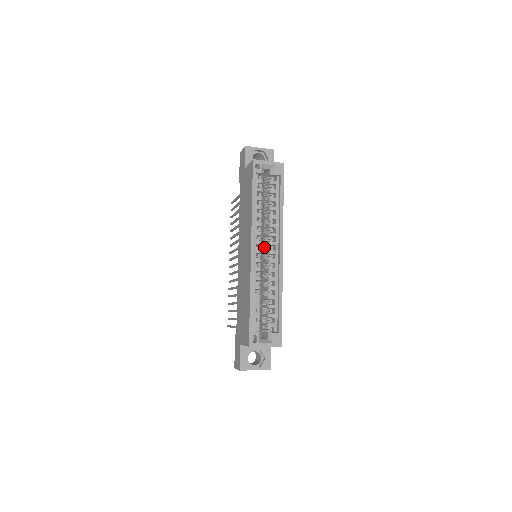
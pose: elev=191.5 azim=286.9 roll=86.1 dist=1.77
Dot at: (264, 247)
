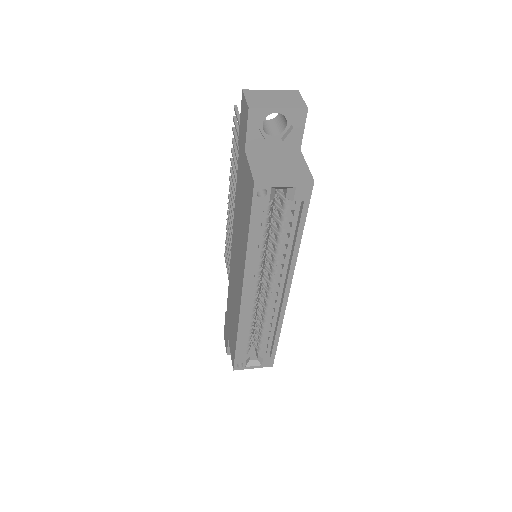
Dot at: (264, 275)
